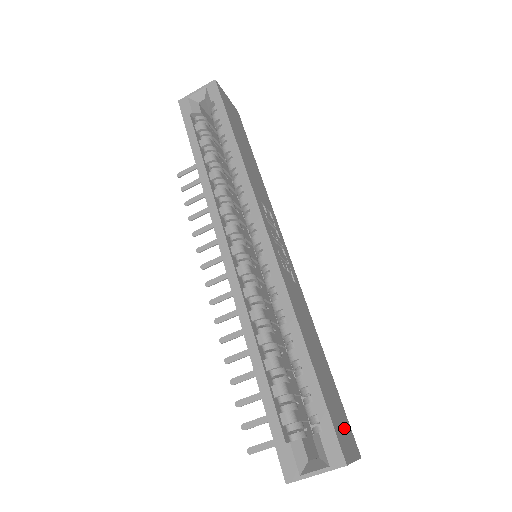
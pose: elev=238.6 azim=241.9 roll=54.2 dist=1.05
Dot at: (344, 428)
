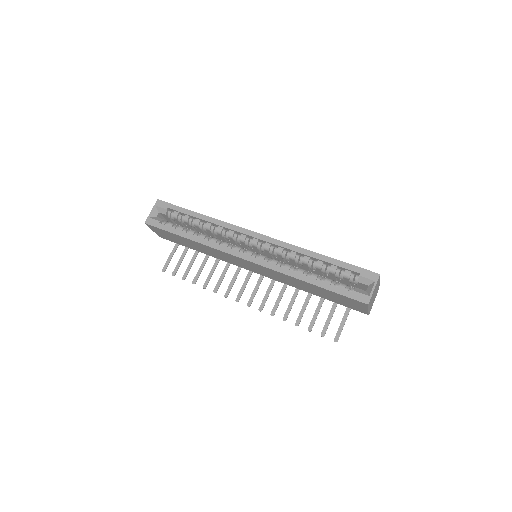
Dot at: occluded
